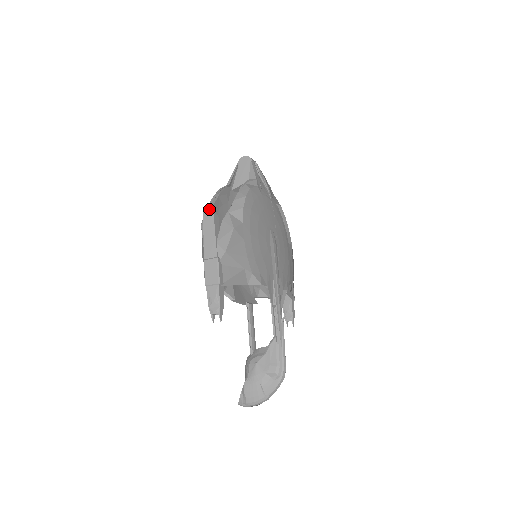
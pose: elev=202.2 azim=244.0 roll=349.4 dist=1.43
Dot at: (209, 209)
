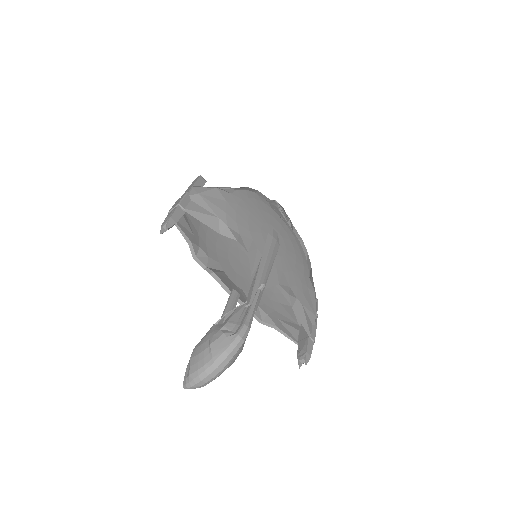
Dot at: occluded
